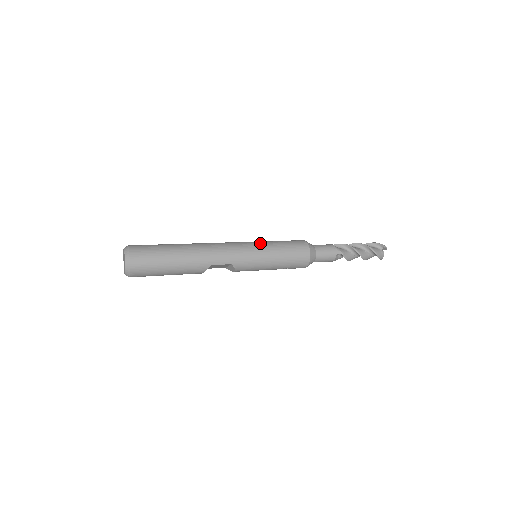
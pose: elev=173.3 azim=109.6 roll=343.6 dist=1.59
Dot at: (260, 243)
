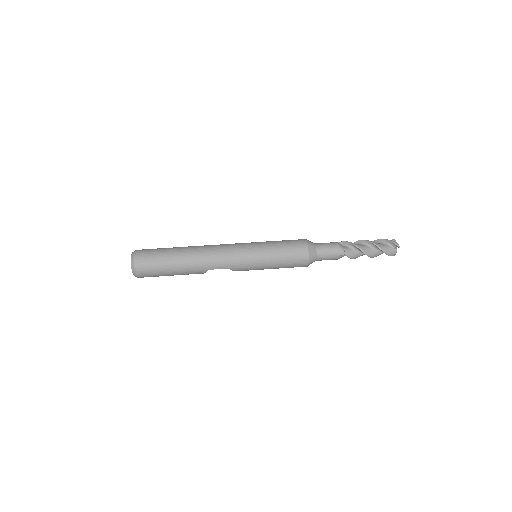
Dot at: (258, 247)
